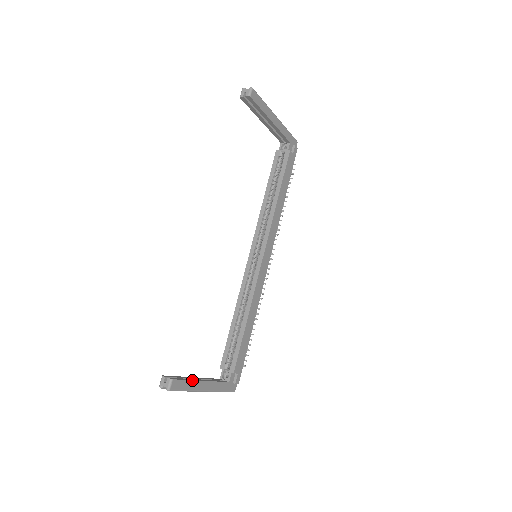
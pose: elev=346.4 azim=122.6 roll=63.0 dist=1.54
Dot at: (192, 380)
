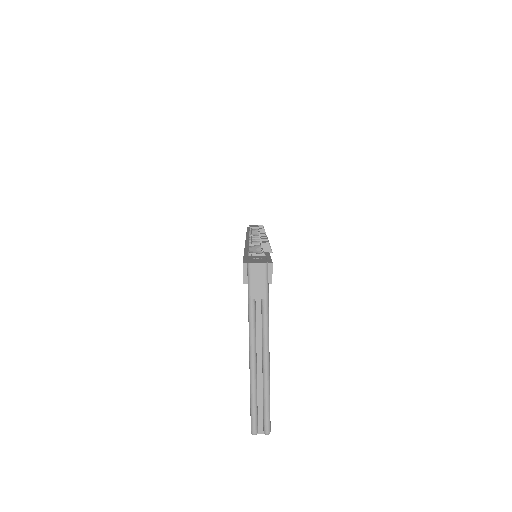
Dot at: occluded
